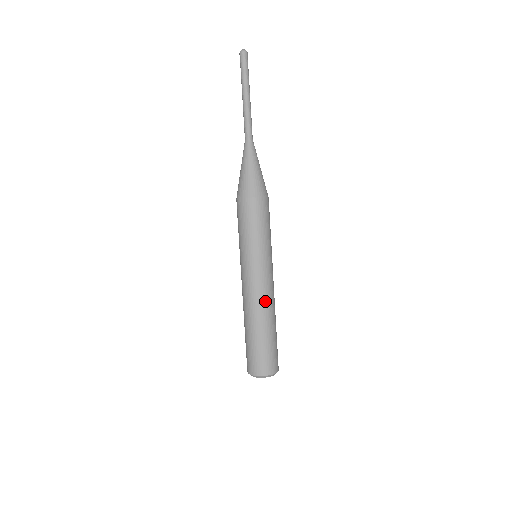
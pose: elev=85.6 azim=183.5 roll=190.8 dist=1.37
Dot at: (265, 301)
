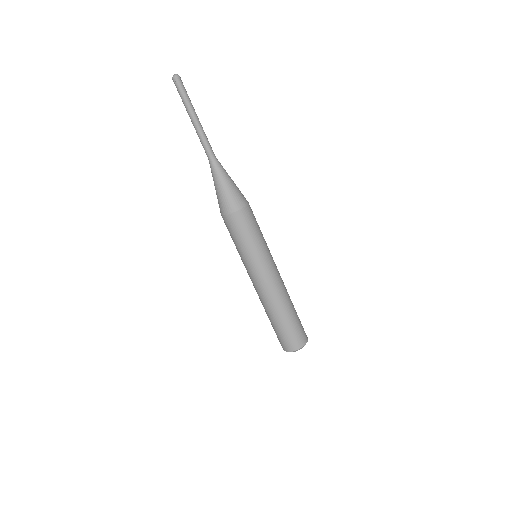
Dot at: (273, 295)
